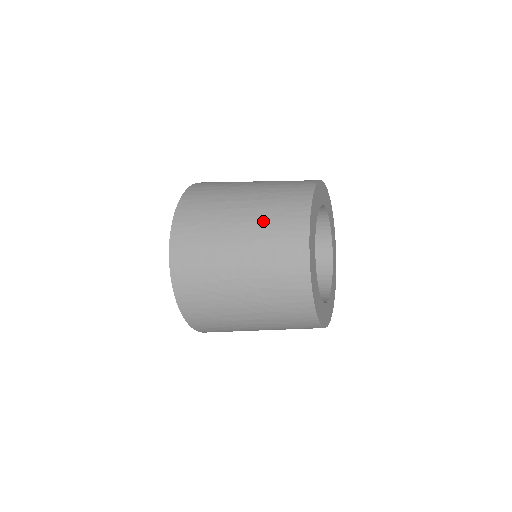
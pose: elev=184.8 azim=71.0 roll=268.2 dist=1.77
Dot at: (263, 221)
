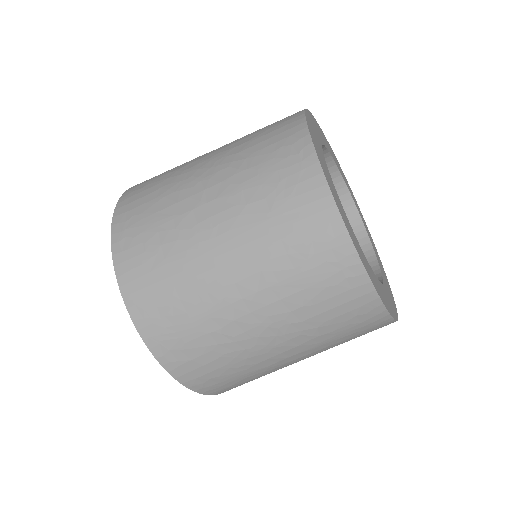
Dot at: (251, 209)
